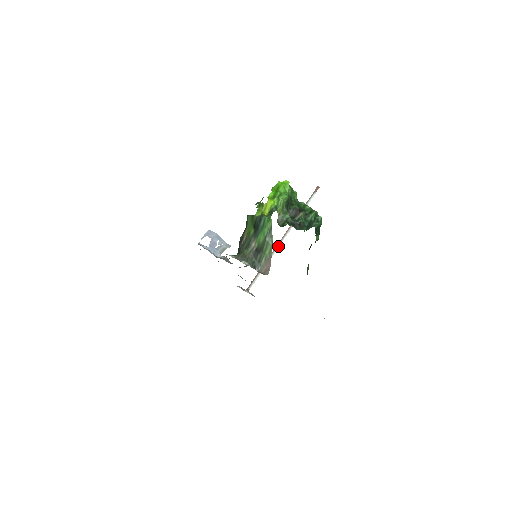
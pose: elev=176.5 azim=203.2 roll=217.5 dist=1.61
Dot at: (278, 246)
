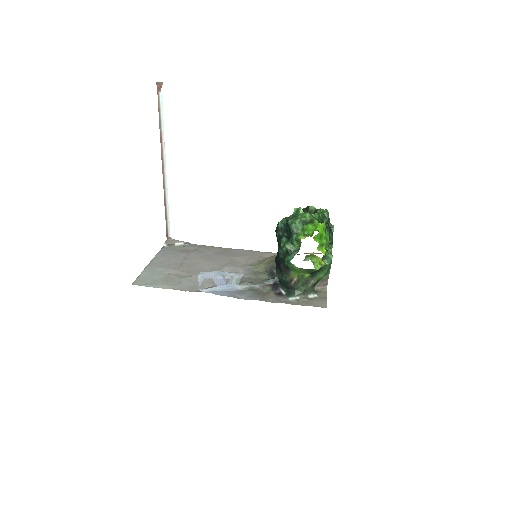
Dot at: (166, 180)
